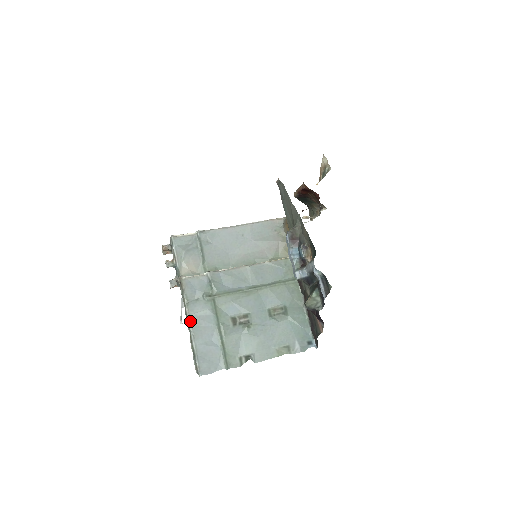
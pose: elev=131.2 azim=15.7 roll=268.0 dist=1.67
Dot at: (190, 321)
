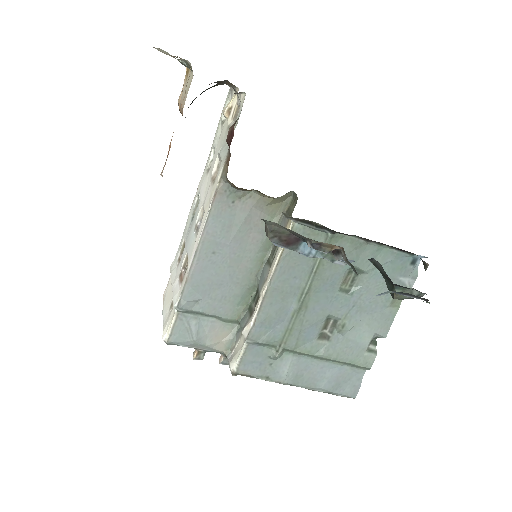
Dot at: (291, 385)
